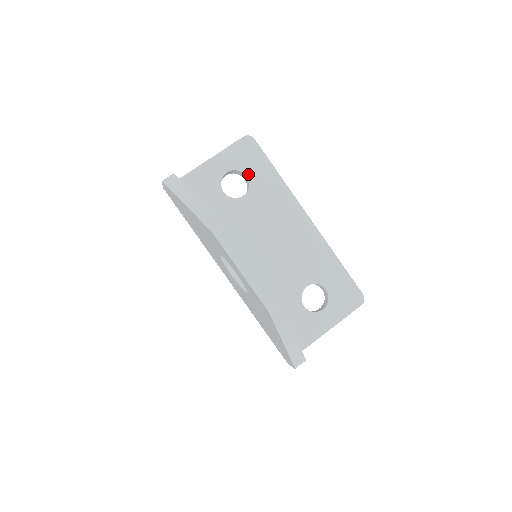
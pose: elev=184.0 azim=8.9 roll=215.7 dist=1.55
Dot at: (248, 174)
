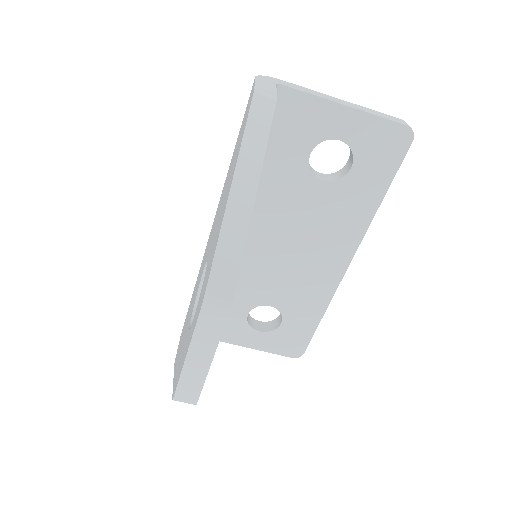
Dot at: (356, 167)
